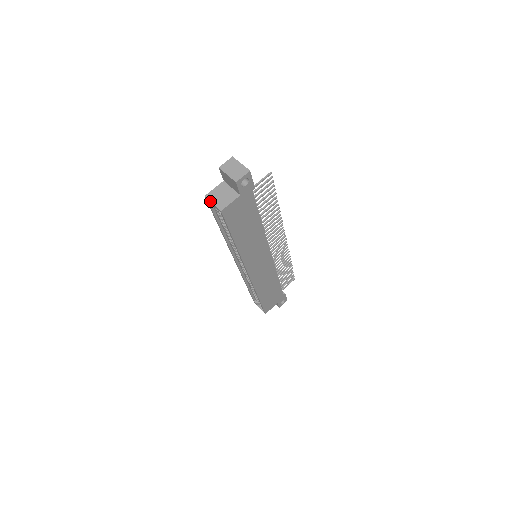
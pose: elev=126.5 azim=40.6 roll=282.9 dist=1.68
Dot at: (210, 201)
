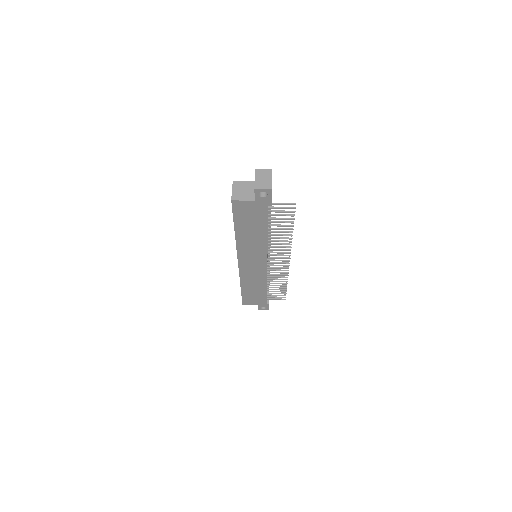
Dot at: (232, 187)
